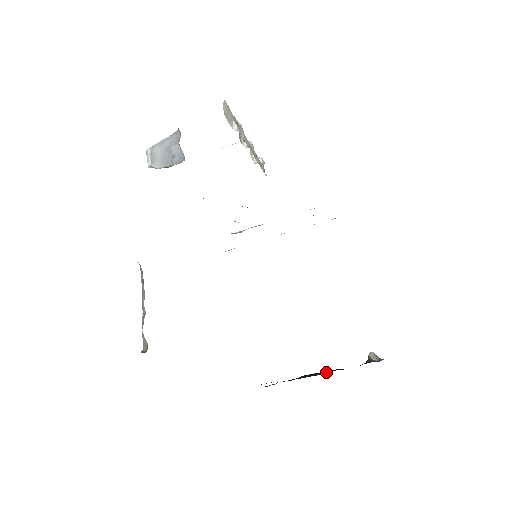
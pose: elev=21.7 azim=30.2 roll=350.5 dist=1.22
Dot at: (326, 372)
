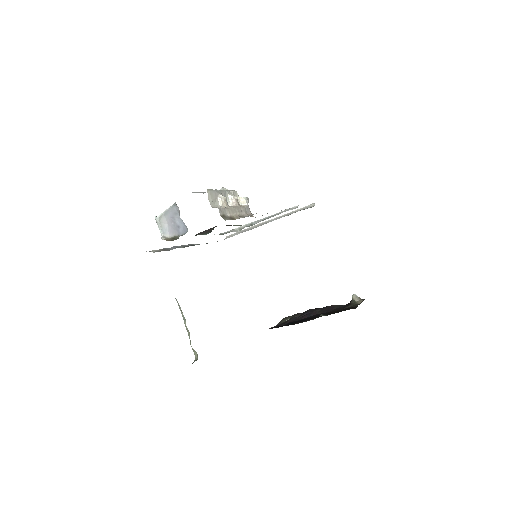
Dot at: (322, 312)
